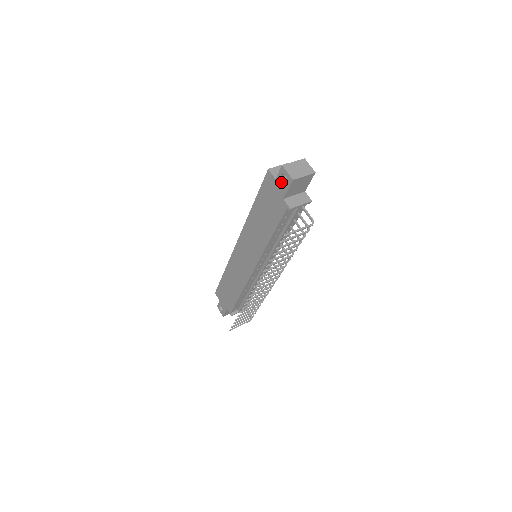
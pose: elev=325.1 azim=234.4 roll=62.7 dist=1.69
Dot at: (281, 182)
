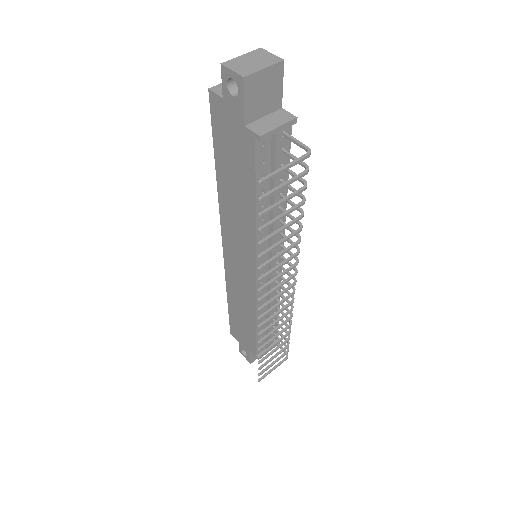
Dot at: (231, 97)
